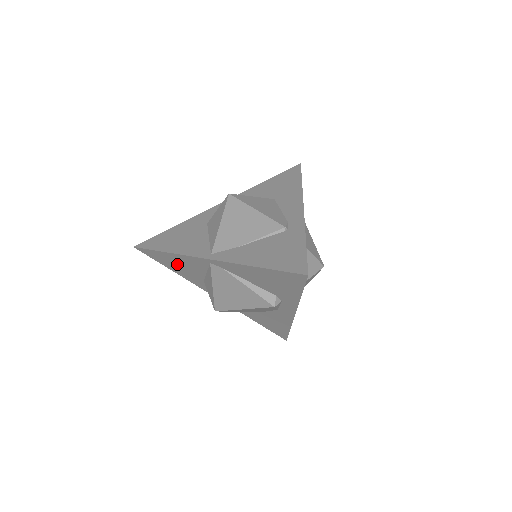
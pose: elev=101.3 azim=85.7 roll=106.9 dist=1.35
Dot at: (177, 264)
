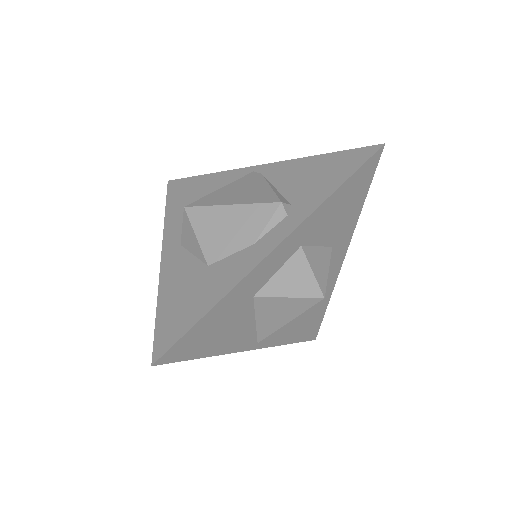
Dot at: (194, 192)
